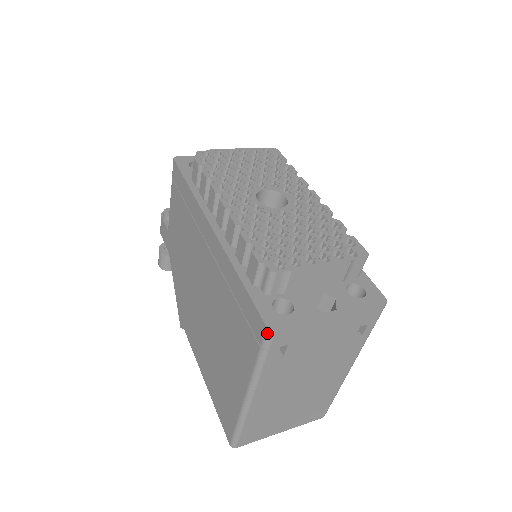
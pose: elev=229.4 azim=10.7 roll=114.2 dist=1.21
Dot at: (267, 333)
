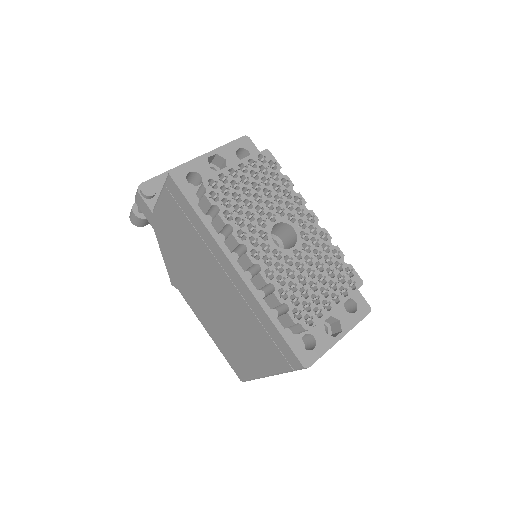
Dot at: (302, 368)
